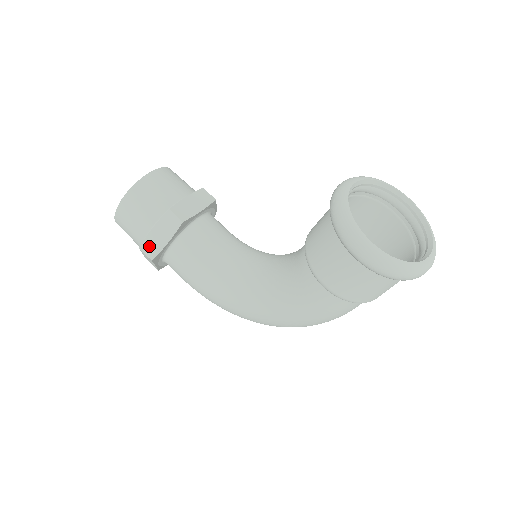
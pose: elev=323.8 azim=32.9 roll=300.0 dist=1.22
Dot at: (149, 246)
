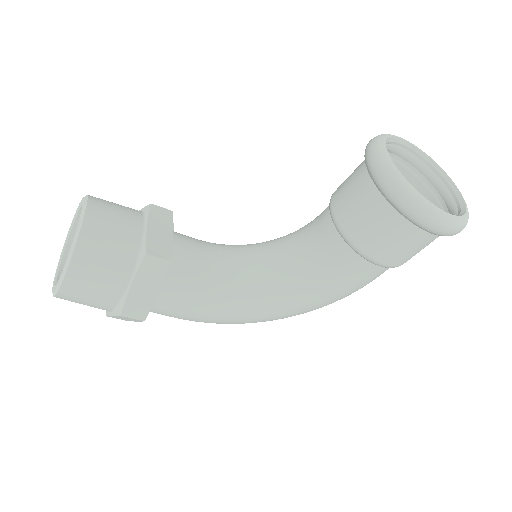
Dot at: (134, 307)
